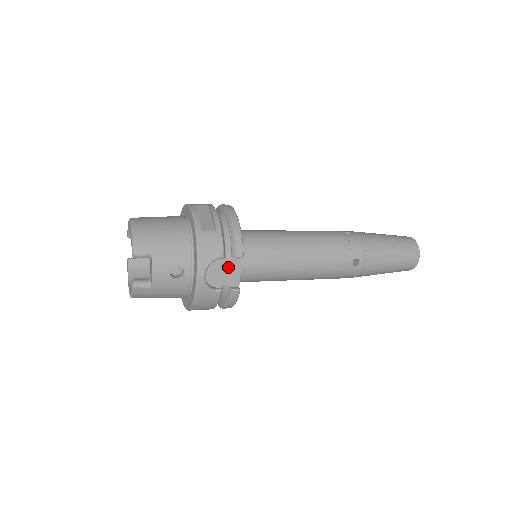
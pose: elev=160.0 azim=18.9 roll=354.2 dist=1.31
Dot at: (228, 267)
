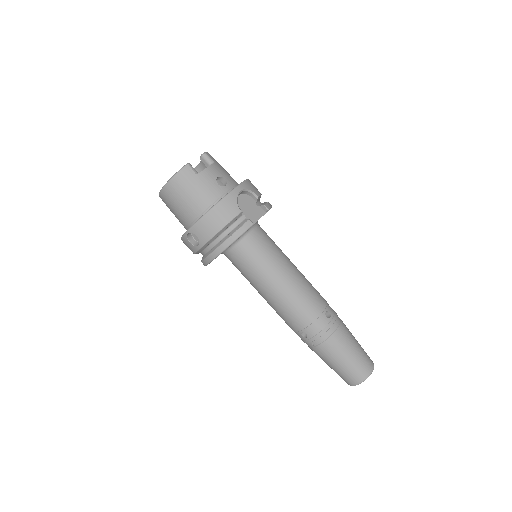
Dot at: (254, 209)
